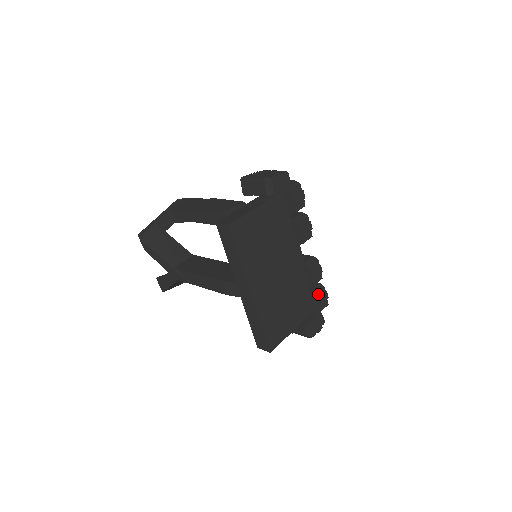
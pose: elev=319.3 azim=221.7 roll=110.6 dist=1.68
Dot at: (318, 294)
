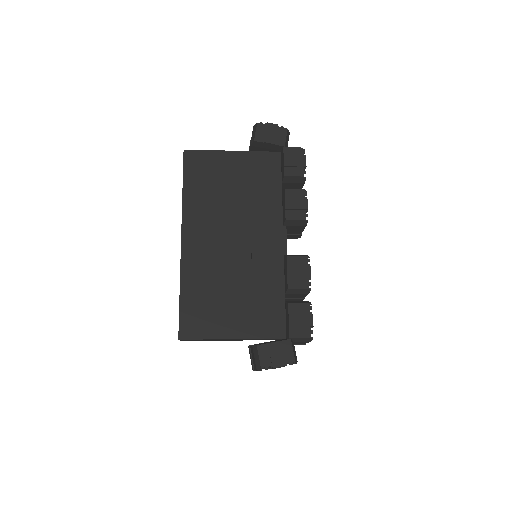
Dot at: (293, 307)
